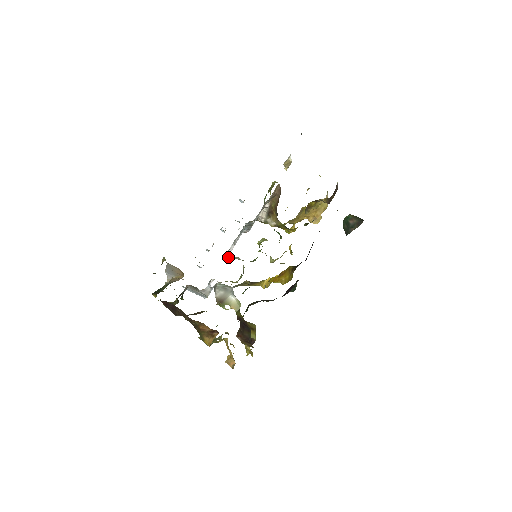
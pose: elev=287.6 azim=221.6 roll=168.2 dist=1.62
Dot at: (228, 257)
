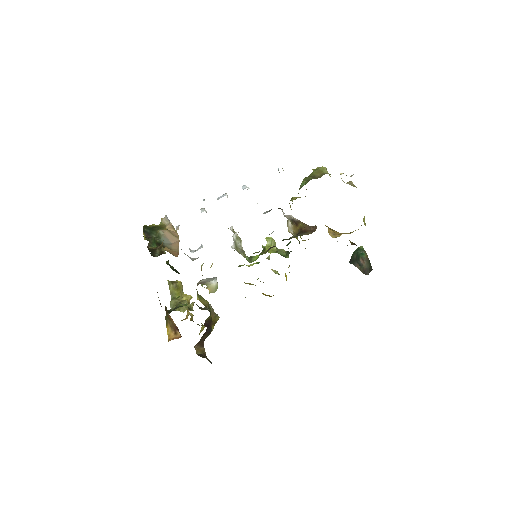
Dot at: occluded
